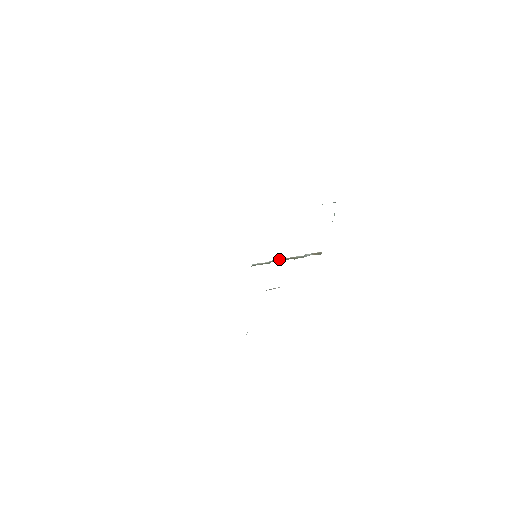
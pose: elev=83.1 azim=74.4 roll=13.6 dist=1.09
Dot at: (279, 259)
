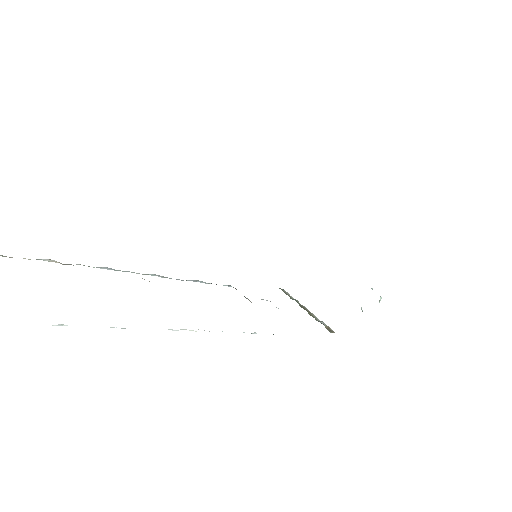
Dot at: occluded
